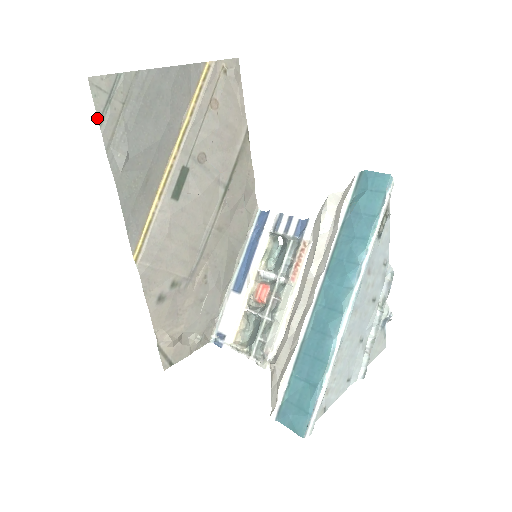
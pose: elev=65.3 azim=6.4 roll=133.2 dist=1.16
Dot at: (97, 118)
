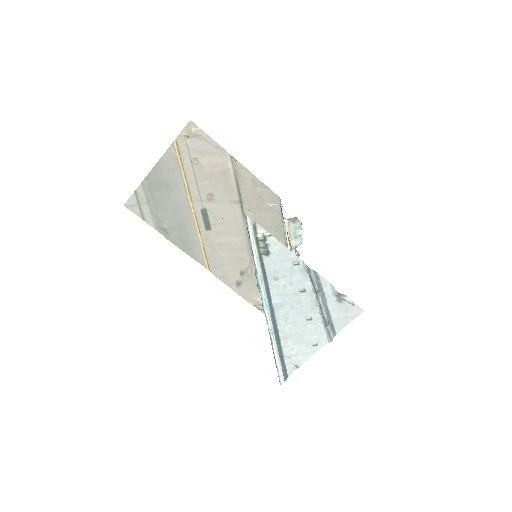
Dot at: occluded
